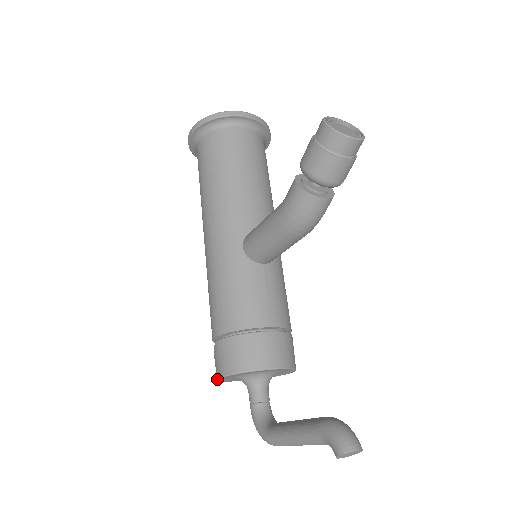
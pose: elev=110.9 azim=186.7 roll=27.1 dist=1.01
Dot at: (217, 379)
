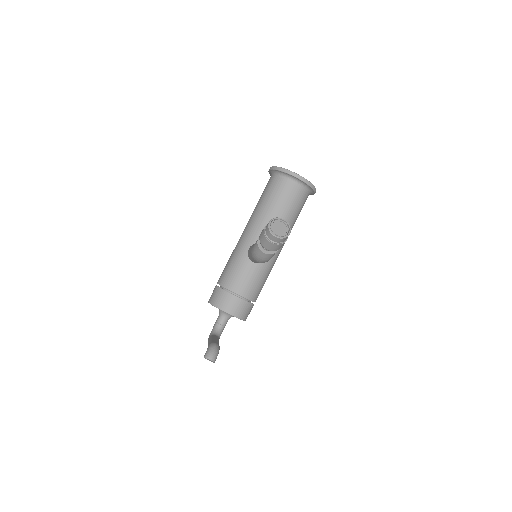
Dot at: occluded
